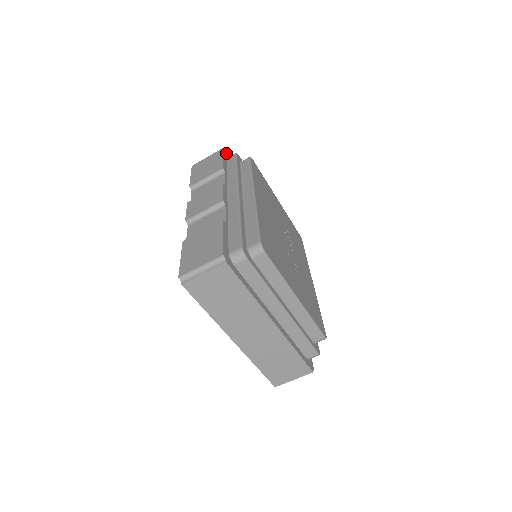
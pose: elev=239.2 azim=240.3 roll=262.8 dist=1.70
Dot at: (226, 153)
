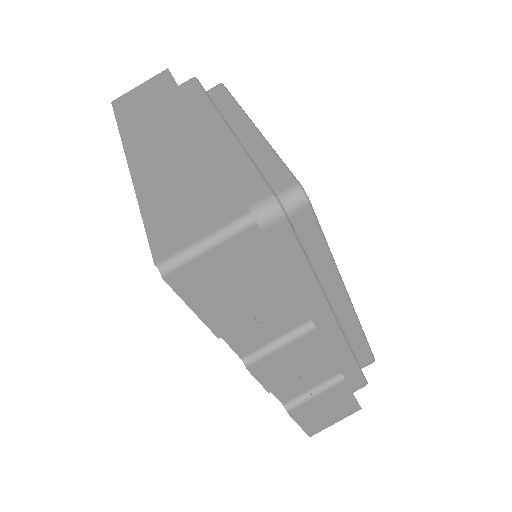
Dot at: occluded
